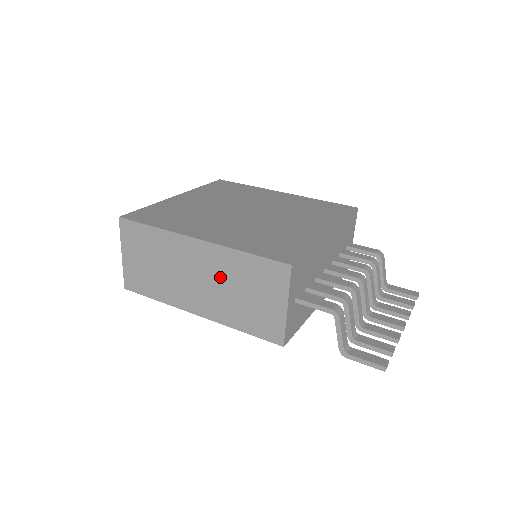
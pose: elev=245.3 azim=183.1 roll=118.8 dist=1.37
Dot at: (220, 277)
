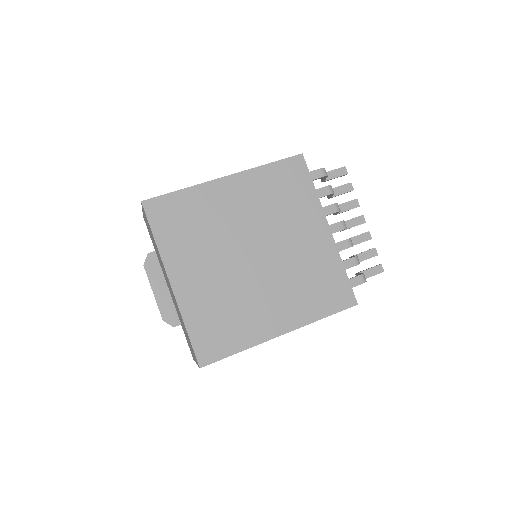
Dot at: occluded
